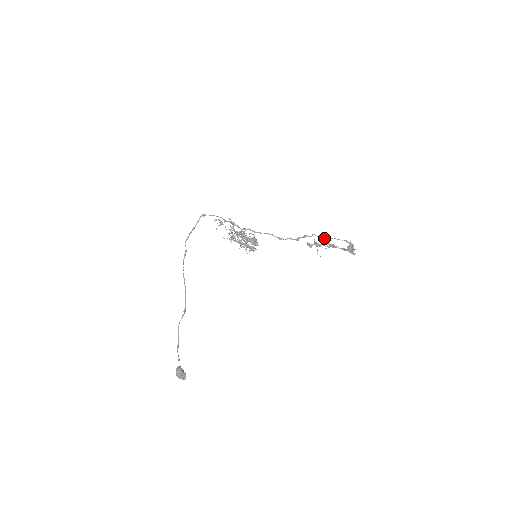
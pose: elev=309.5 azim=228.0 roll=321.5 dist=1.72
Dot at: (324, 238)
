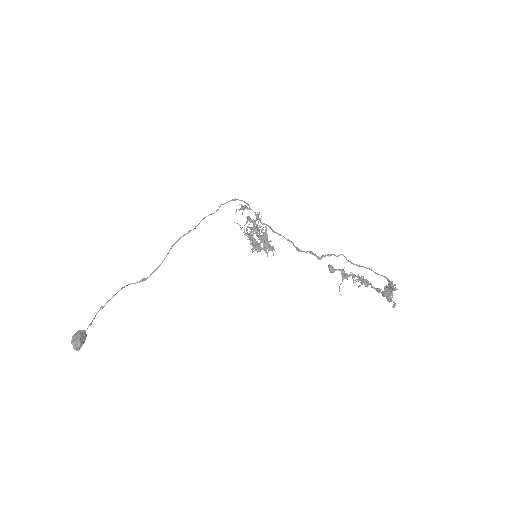
Dot at: occluded
